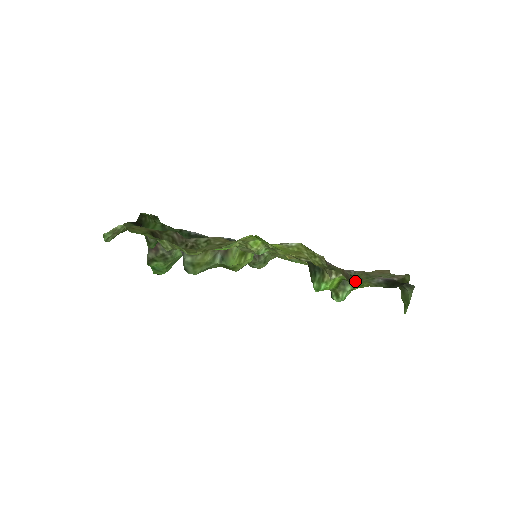
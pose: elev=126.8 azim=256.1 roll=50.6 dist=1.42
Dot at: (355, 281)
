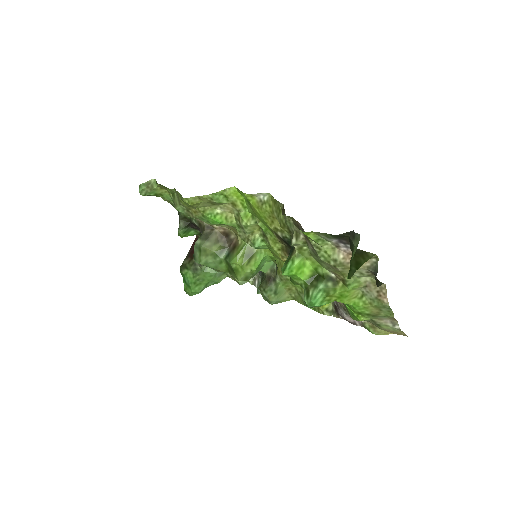
Dot at: (307, 236)
